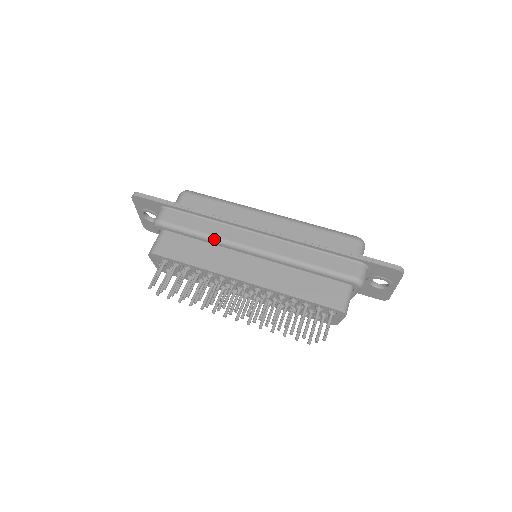
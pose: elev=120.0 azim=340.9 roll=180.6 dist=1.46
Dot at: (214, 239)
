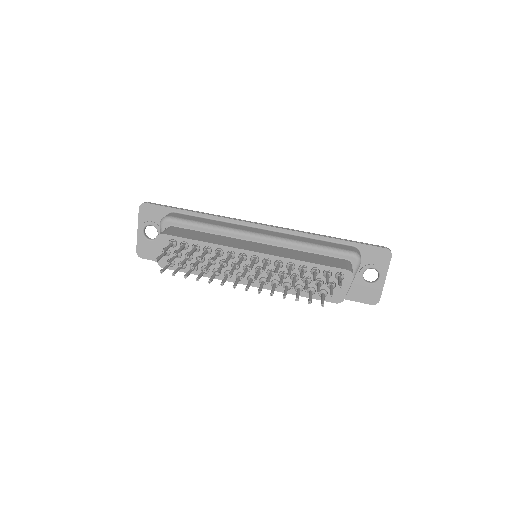
Dot at: (222, 228)
